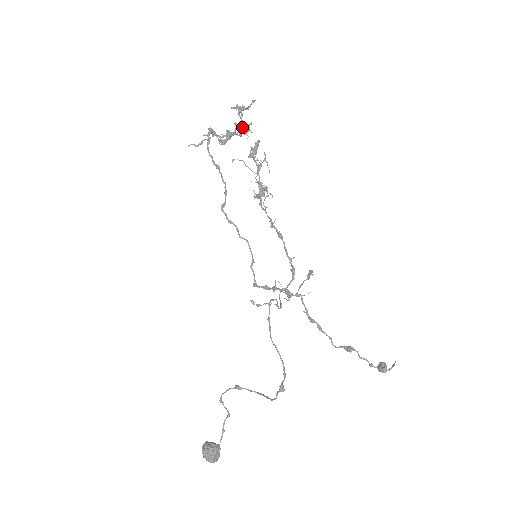
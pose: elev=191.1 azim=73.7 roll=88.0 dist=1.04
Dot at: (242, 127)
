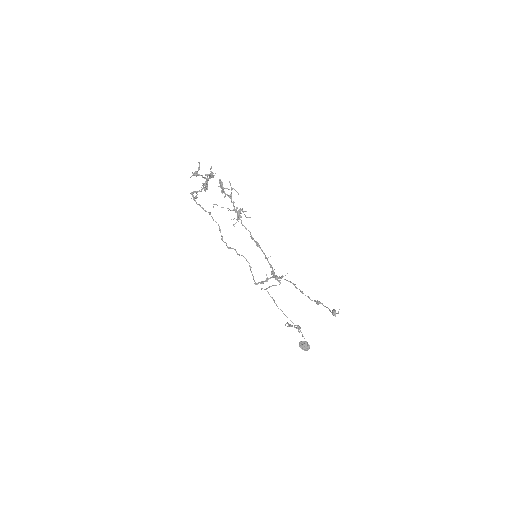
Dot at: (207, 175)
